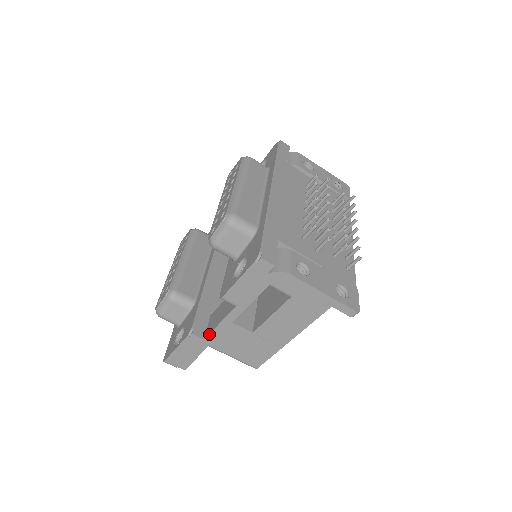
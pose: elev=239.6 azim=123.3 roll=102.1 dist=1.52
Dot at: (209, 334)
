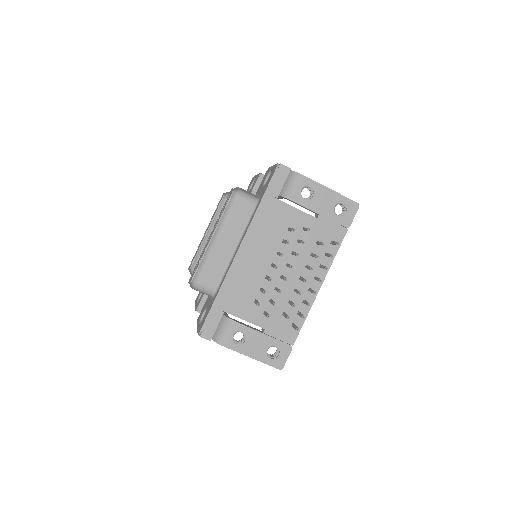
Dot at: occluded
